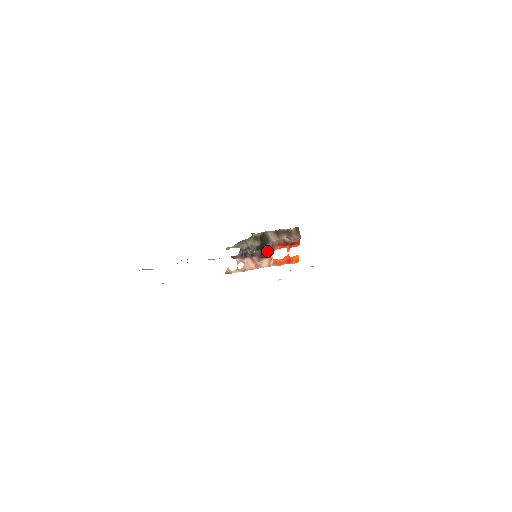
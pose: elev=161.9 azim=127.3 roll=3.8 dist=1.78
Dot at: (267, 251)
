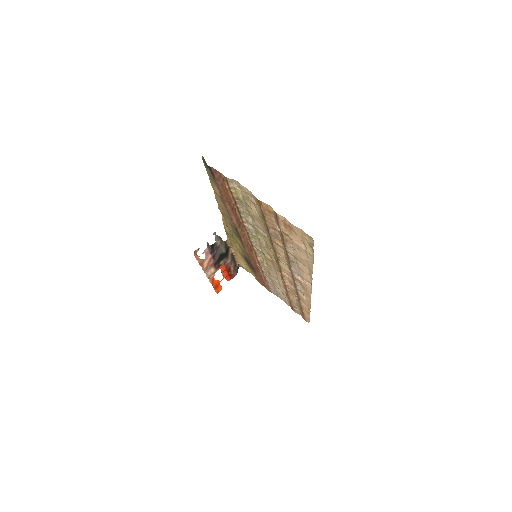
Dot at: (219, 263)
